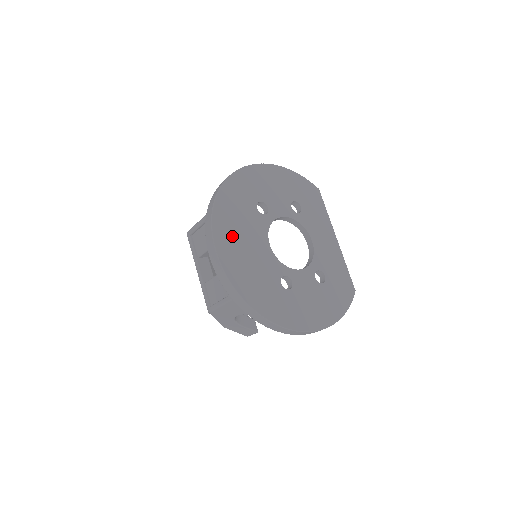
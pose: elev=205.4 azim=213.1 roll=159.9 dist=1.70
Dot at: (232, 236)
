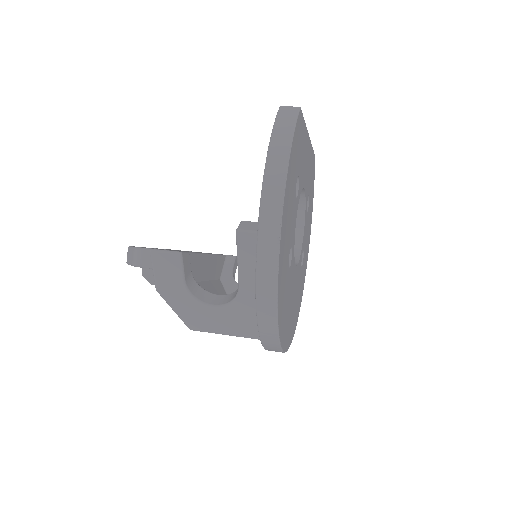
Dot at: (289, 323)
